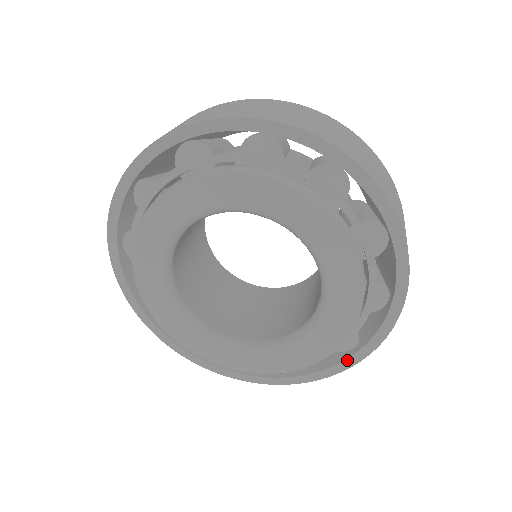
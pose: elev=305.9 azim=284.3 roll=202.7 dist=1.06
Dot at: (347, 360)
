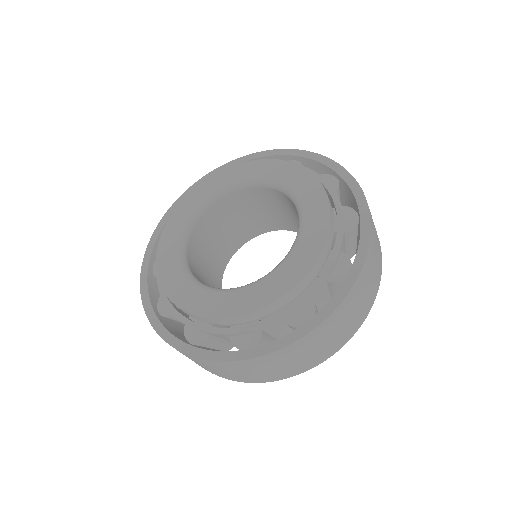
Dot at: (232, 352)
